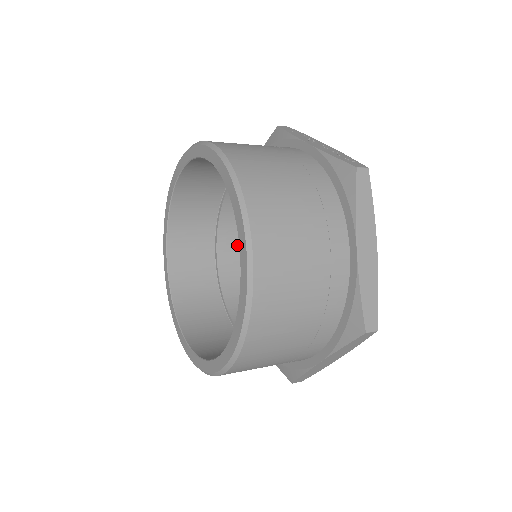
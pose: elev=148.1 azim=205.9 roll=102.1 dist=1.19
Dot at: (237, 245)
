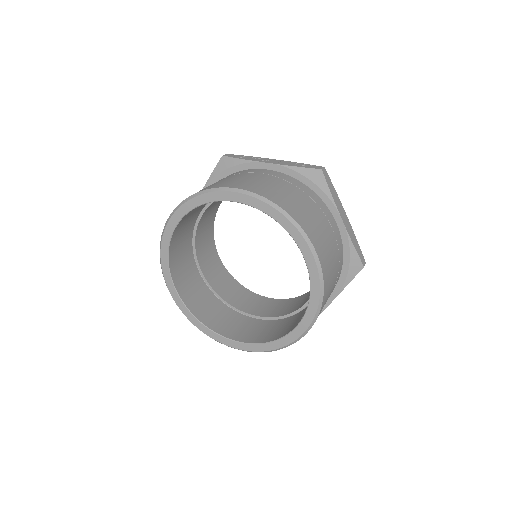
Dot at: (208, 258)
